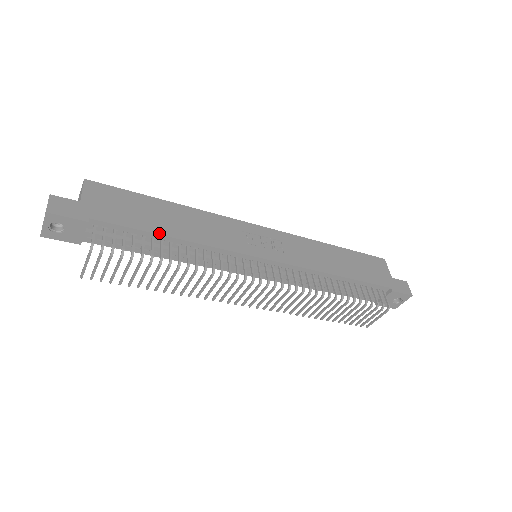
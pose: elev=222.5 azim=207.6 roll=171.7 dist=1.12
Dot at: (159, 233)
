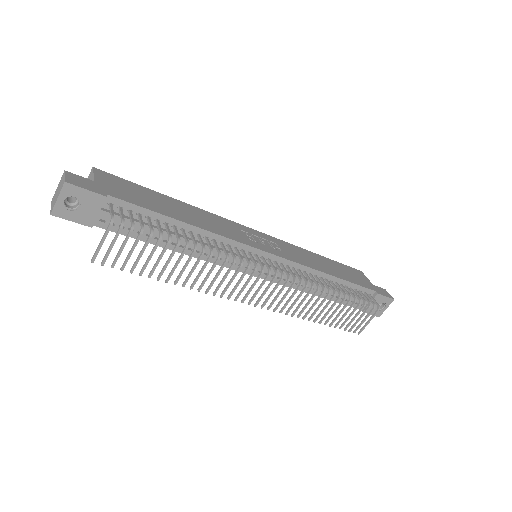
Dot at: (173, 217)
